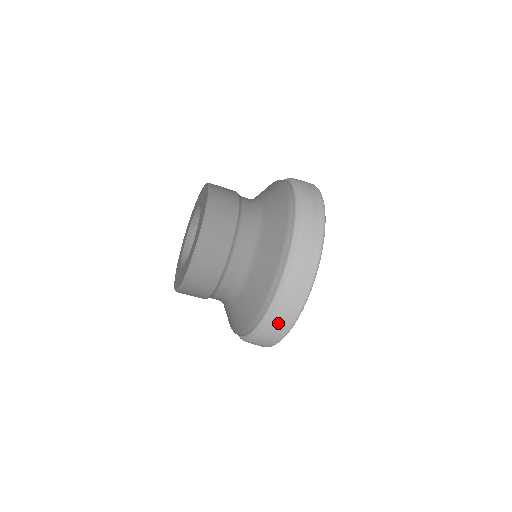
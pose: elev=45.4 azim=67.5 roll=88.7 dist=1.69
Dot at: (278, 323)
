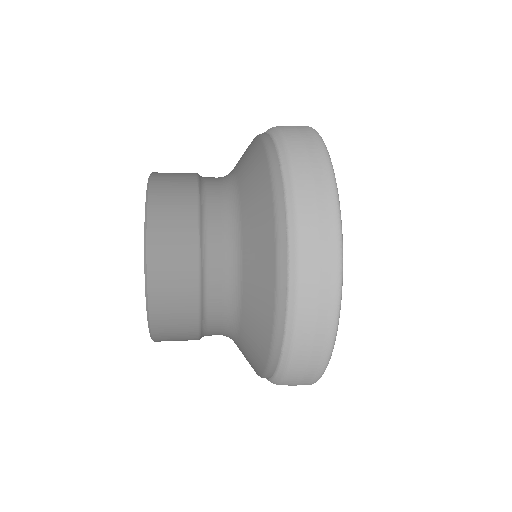
Dot at: (306, 354)
